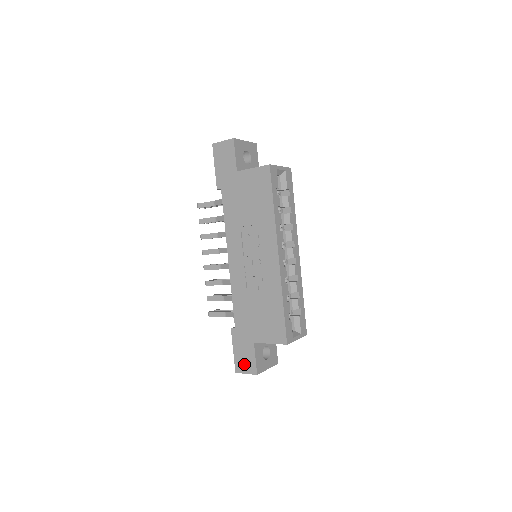
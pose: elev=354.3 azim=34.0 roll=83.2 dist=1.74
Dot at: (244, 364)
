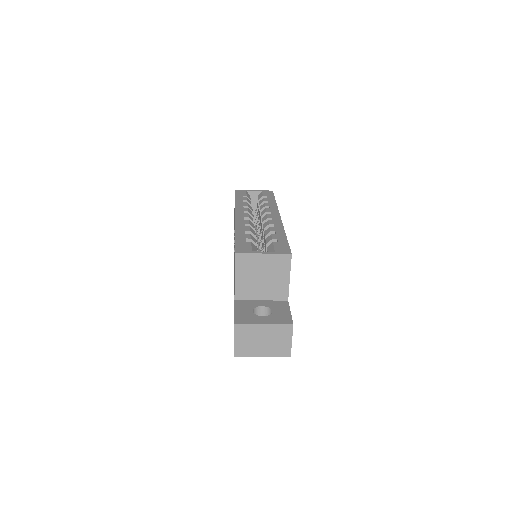
Dot at: occluded
